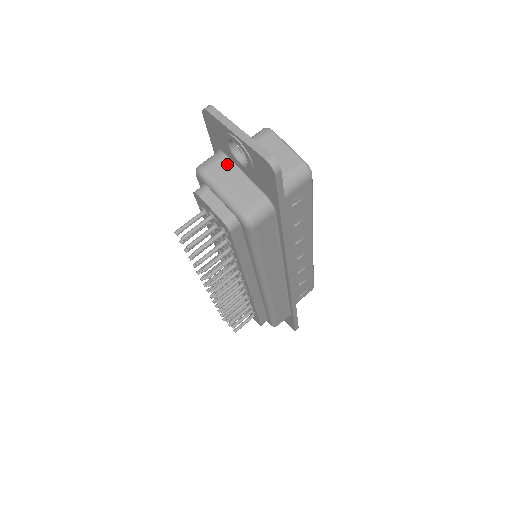
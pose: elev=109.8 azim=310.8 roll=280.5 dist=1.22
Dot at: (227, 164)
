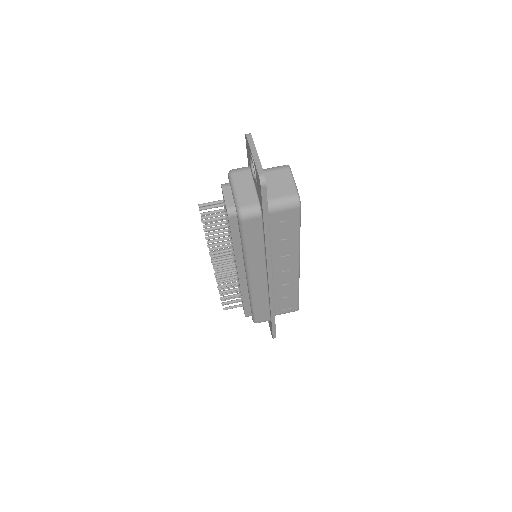
Dot at: (248, 175)
